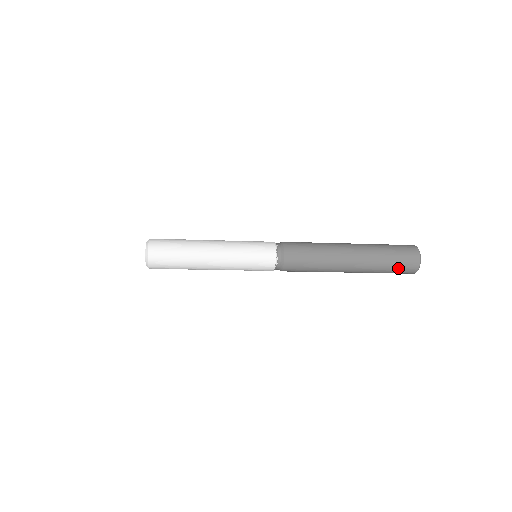
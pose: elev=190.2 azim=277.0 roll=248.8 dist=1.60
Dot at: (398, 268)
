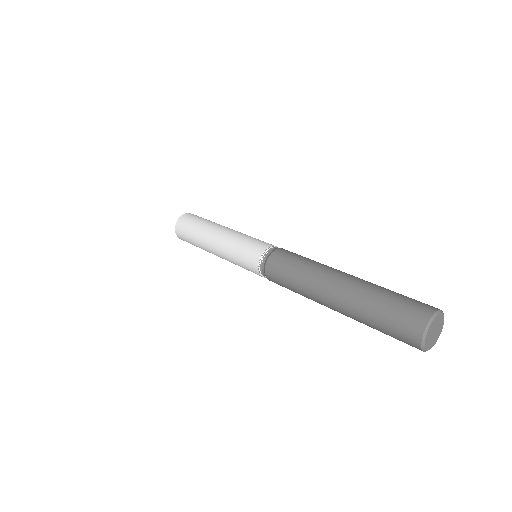
Dot at: (391, 325)
